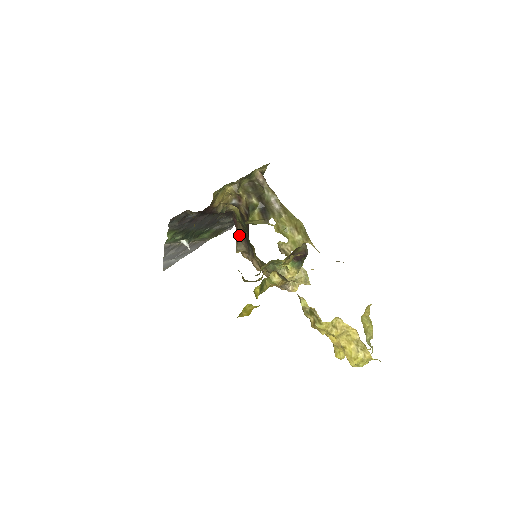
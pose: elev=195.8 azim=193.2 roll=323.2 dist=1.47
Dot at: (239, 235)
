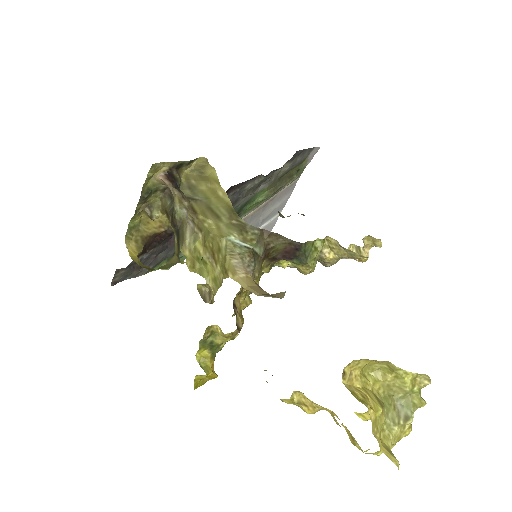
Dot at: occluded
